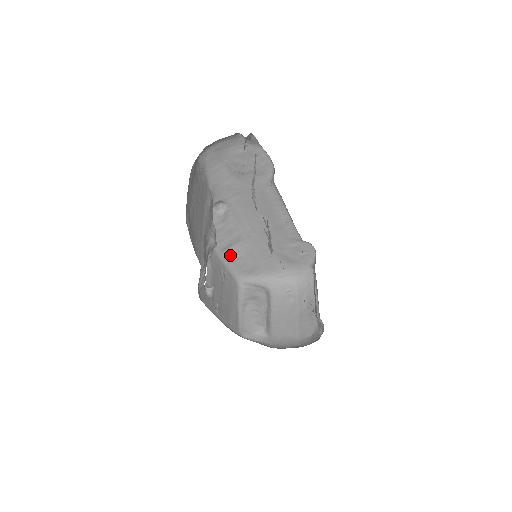
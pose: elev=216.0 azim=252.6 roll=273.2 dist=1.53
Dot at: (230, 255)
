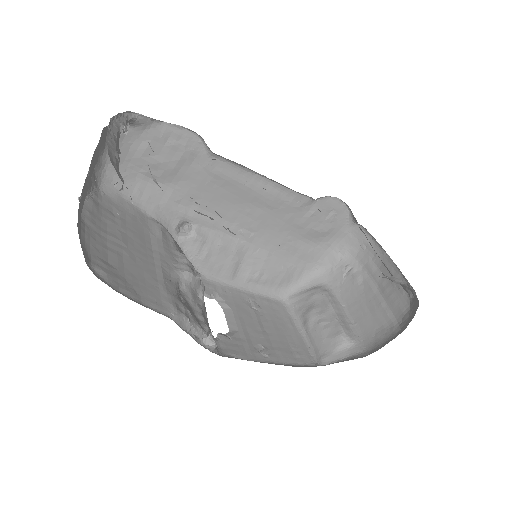
Dot at: (247, 277)
